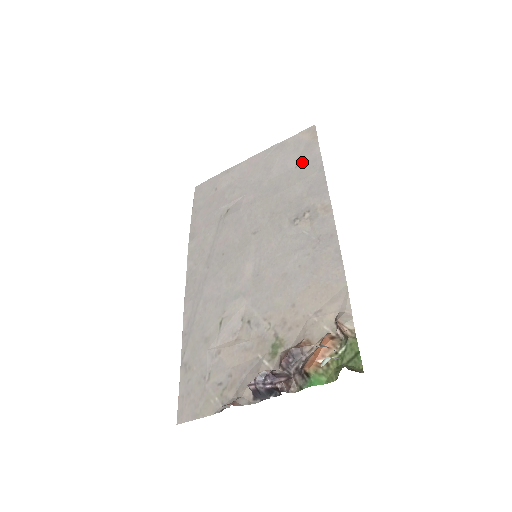
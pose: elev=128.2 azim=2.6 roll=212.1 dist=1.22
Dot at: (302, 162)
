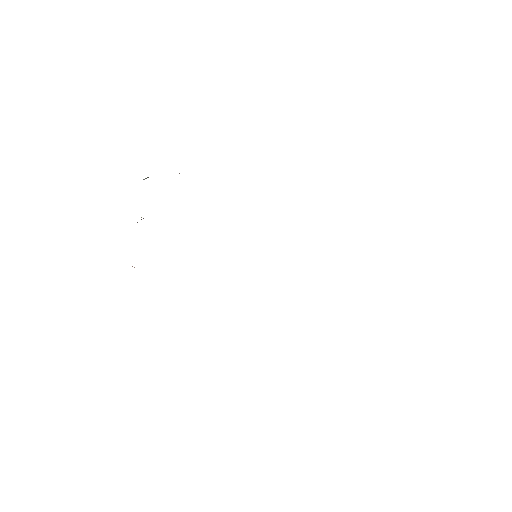
Dot at: occluded
